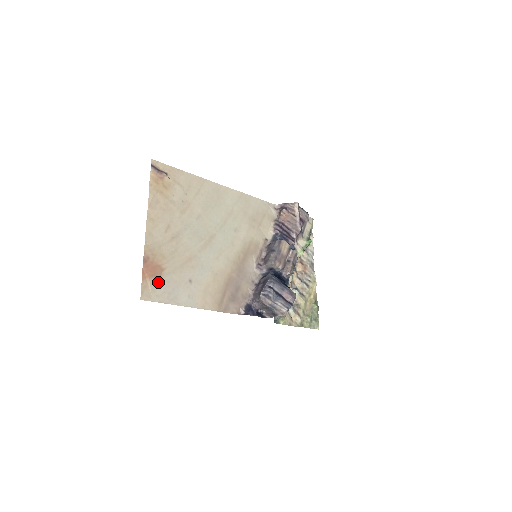
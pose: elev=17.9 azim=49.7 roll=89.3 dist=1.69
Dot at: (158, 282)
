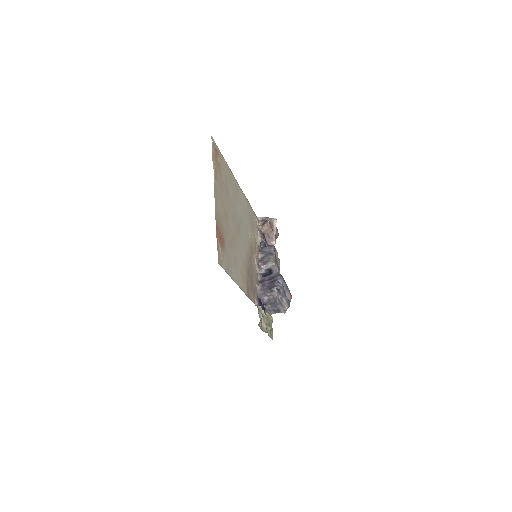
Dot at: (223, 252)
